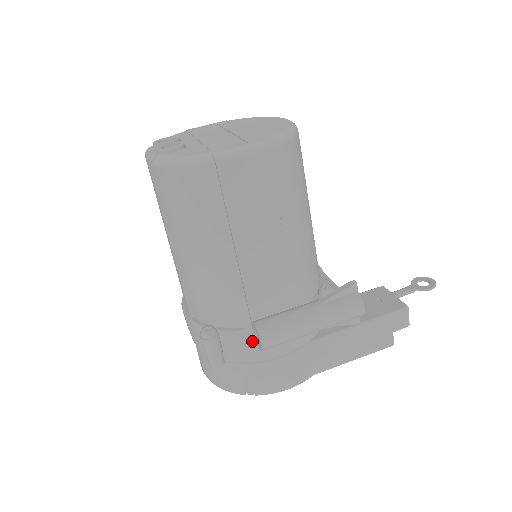
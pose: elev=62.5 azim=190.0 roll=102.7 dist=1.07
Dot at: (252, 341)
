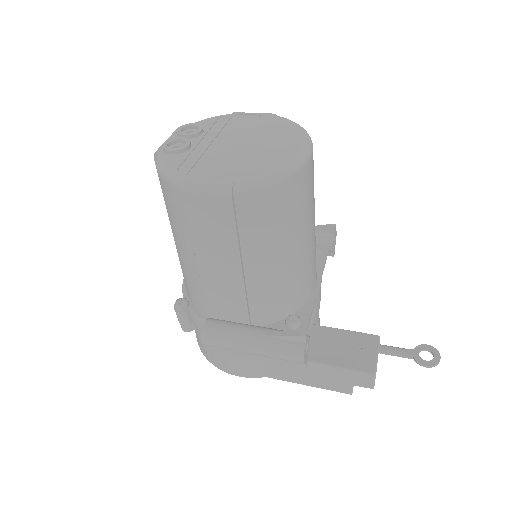
Dot at: occluded
